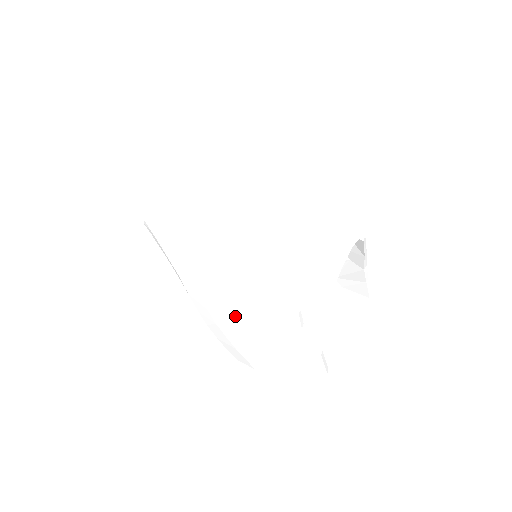
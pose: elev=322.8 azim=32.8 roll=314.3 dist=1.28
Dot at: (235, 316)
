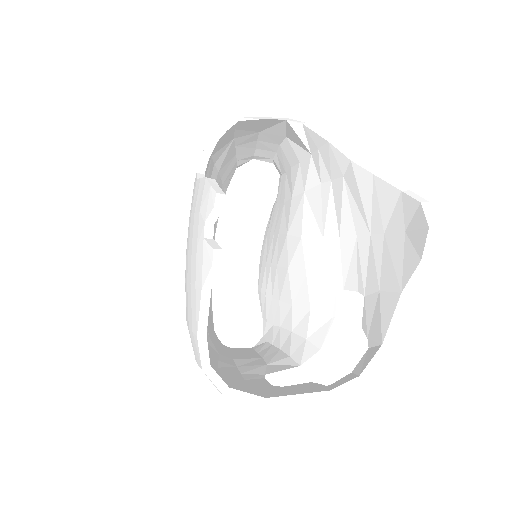
Dot at: (185, 271)
